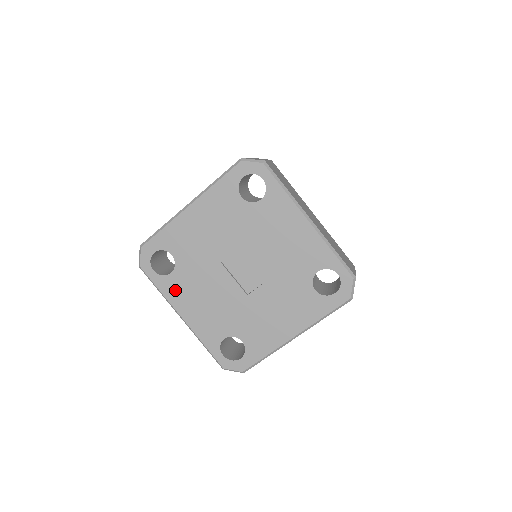
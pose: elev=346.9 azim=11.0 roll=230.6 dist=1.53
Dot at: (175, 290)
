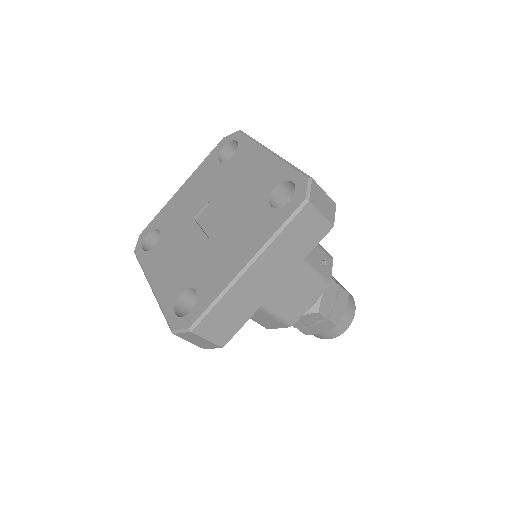
Dot at: (153, 260)
